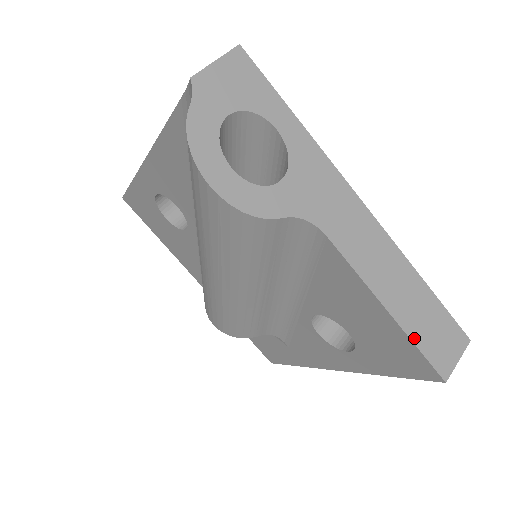
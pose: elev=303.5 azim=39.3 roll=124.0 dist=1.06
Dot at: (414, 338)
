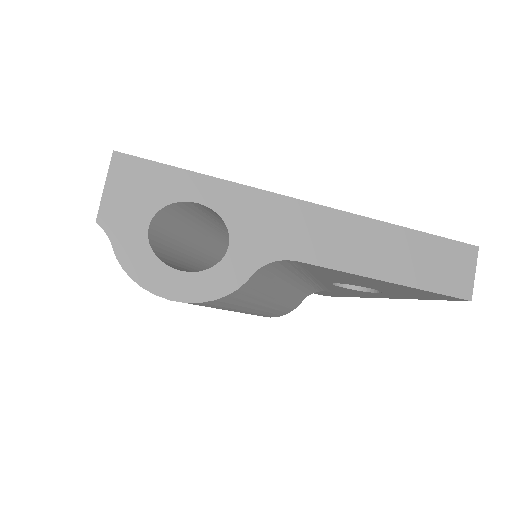
Dot at: (423, 286)
